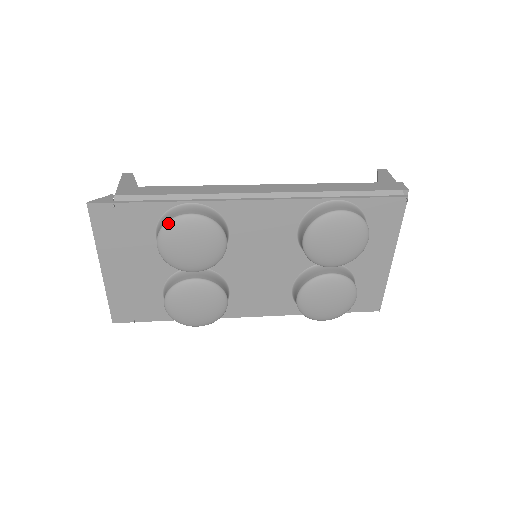
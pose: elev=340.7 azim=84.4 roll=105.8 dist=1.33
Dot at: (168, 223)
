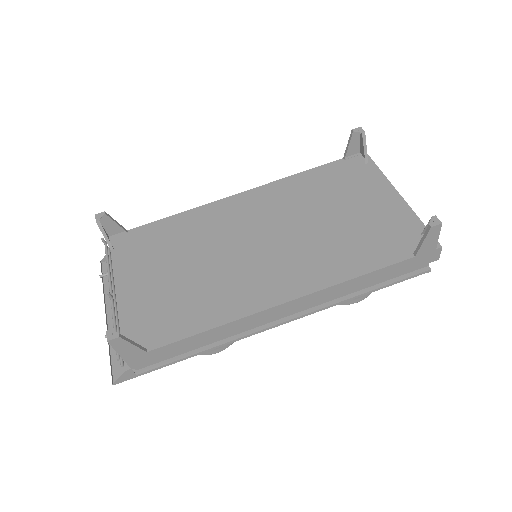
Dot at: occluded
